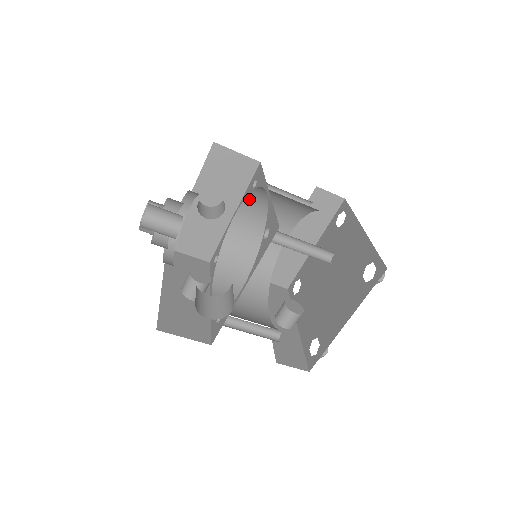
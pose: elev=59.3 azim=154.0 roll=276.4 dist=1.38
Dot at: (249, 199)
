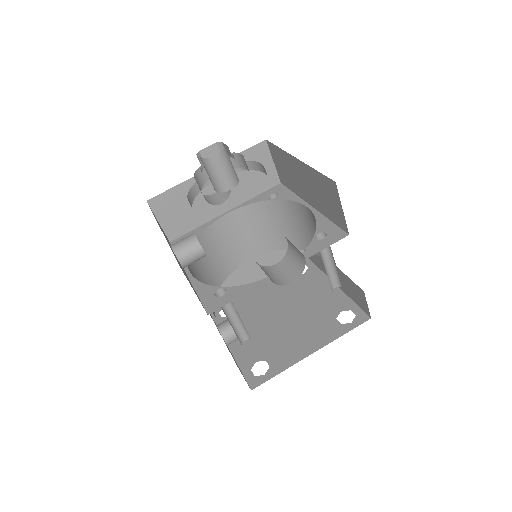
Dot at: (255, 206)
